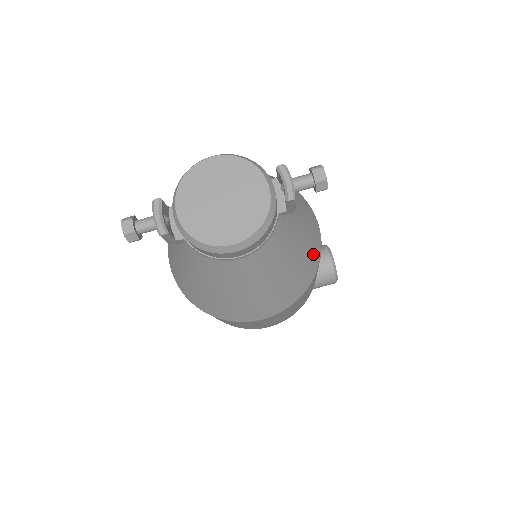
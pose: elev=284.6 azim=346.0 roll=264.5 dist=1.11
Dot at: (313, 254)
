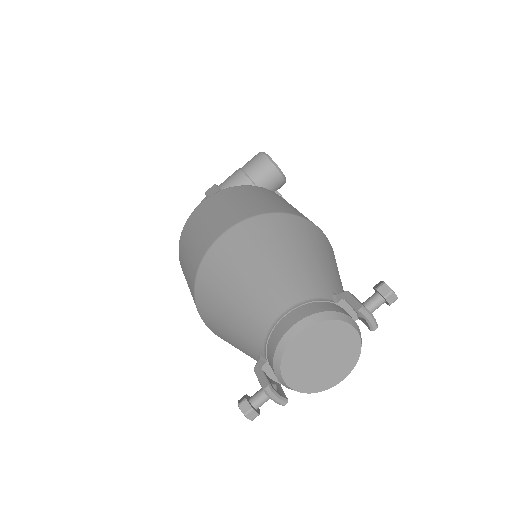
Dot at: occluded
